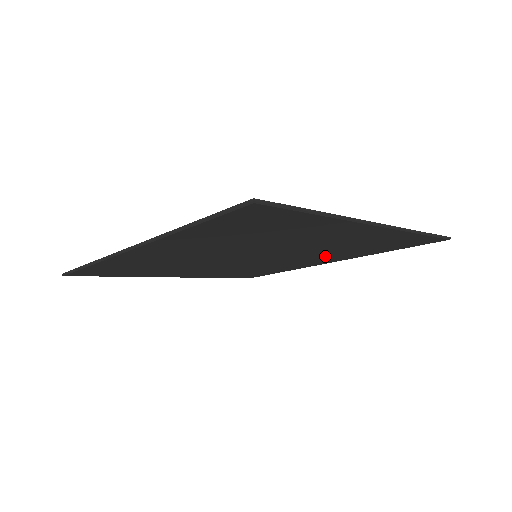
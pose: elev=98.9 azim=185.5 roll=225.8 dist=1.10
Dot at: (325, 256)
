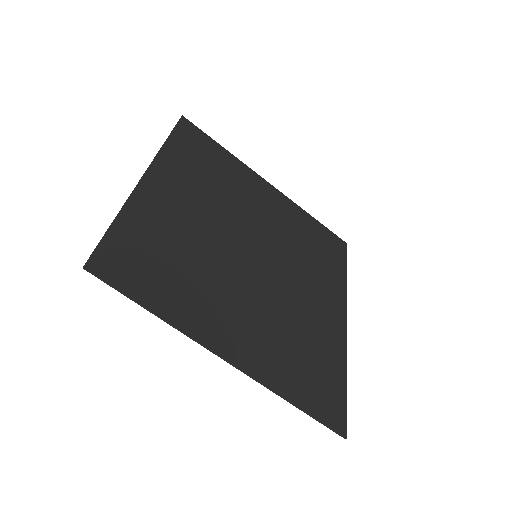
Dot at: (281, 223)
